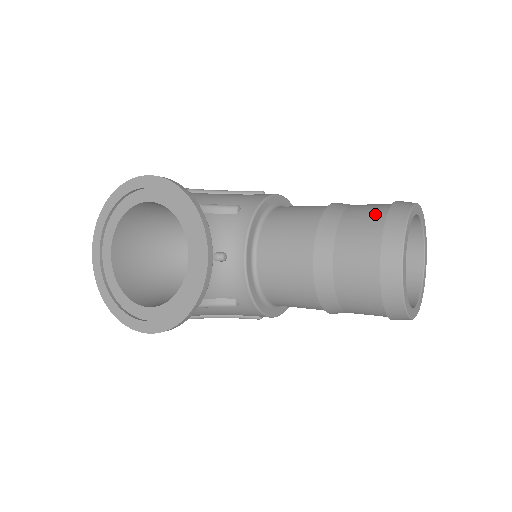
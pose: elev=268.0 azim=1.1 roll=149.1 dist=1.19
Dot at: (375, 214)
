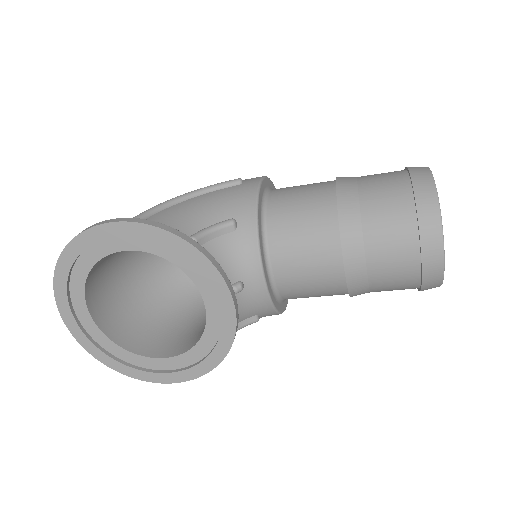
Dot at: (399, 200)
